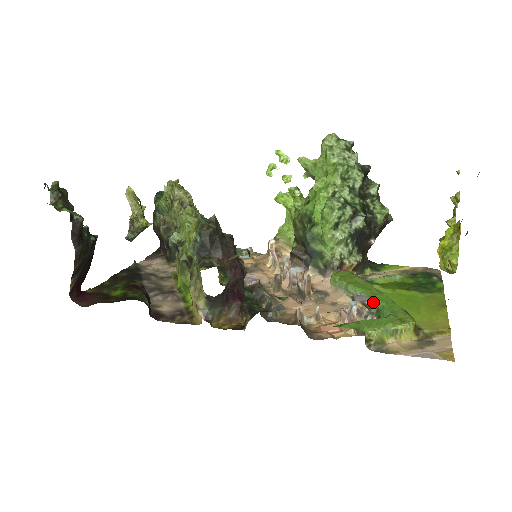
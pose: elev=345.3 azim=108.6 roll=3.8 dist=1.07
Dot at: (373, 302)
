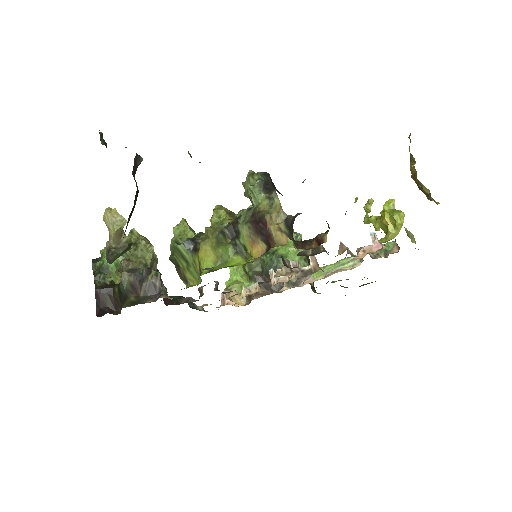
Dot at: occluded
